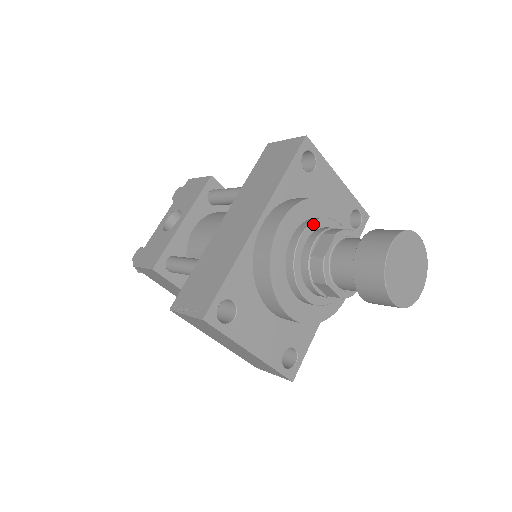
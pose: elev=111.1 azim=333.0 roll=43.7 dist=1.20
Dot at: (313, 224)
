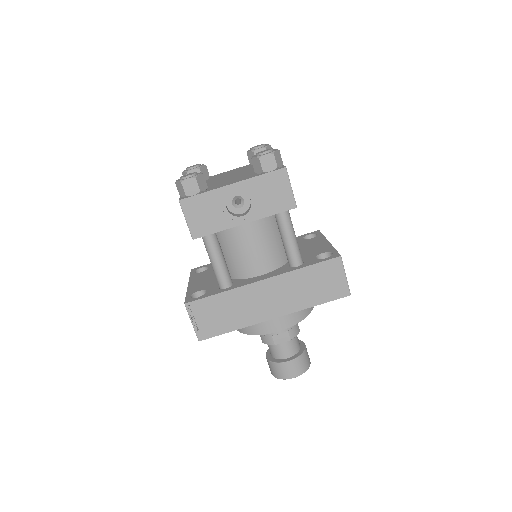
Dot at: occluded
